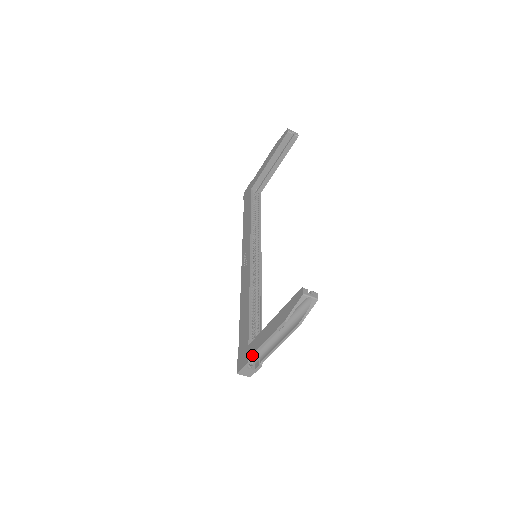
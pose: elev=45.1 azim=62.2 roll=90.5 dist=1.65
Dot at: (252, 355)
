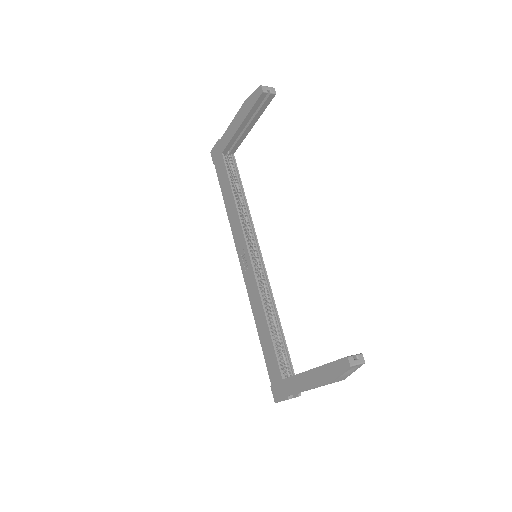
Dot at: occluded
